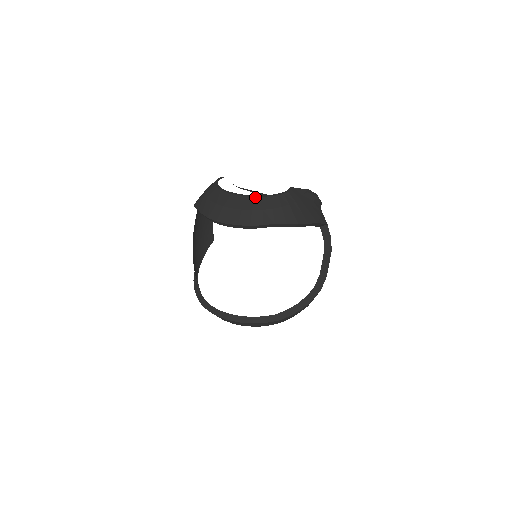
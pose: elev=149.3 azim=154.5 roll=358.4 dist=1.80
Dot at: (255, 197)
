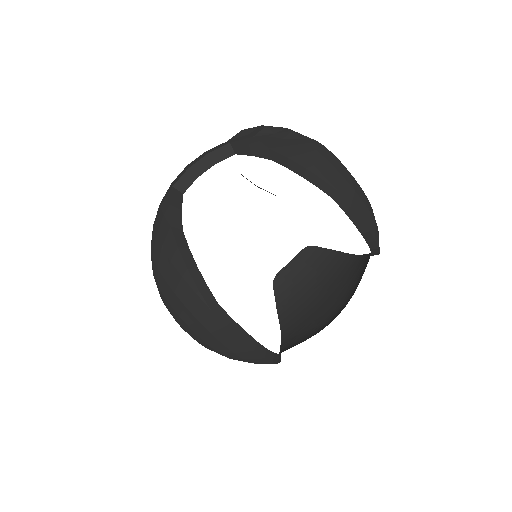
Dot at: occluded
